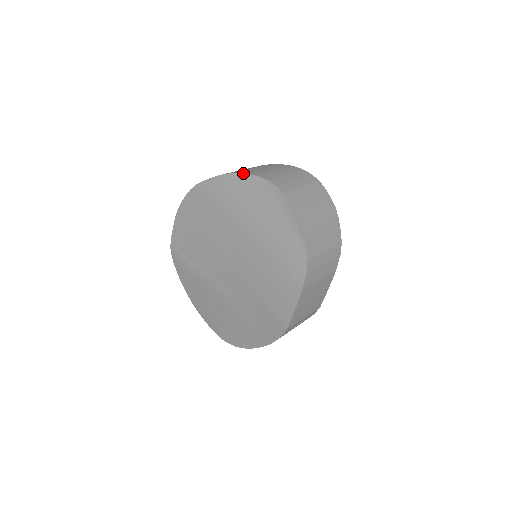
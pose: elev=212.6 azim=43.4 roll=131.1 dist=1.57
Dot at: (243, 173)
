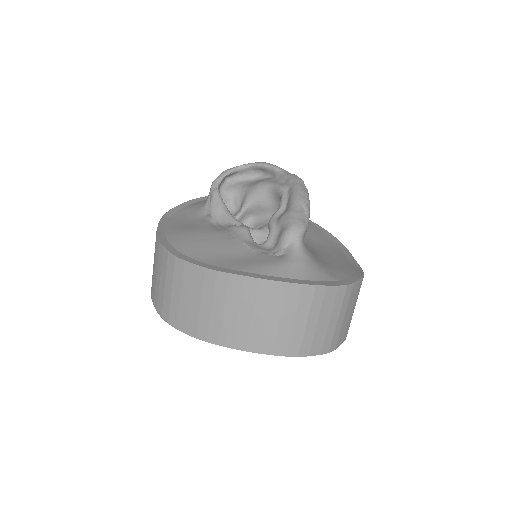
Dot at: occluded
